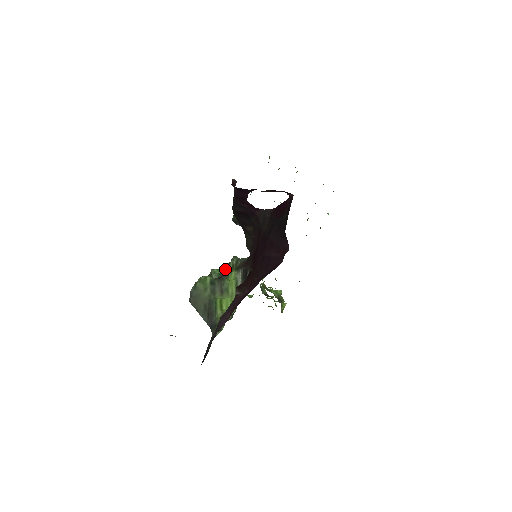
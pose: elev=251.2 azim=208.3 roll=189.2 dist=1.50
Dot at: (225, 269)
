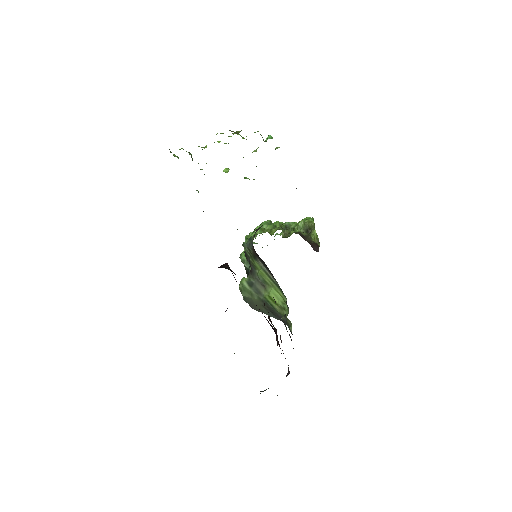
Dot at: (247, 259)
